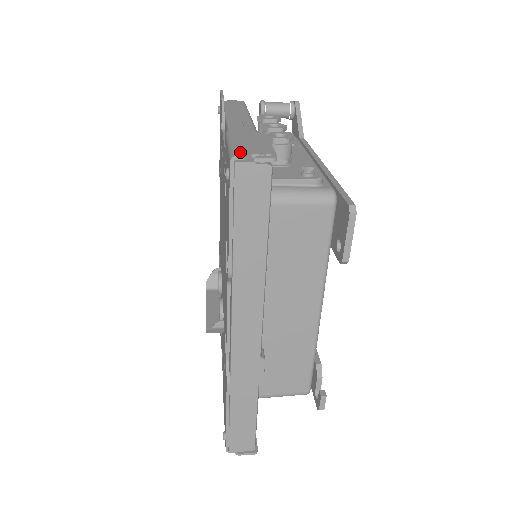
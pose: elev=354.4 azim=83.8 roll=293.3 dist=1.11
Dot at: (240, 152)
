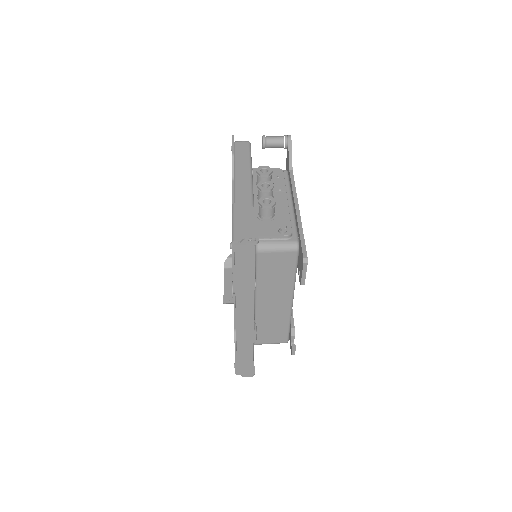
Dot at: (238, 236)
